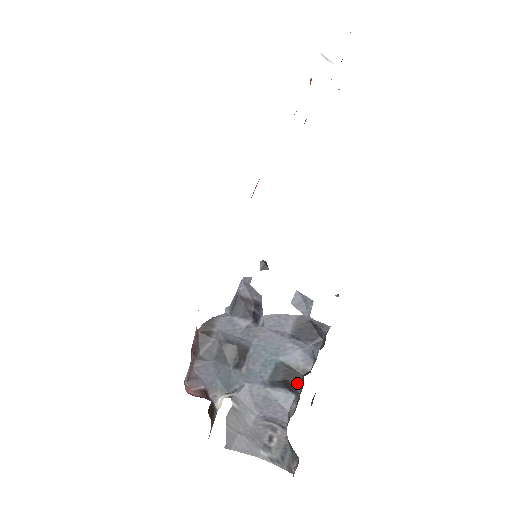
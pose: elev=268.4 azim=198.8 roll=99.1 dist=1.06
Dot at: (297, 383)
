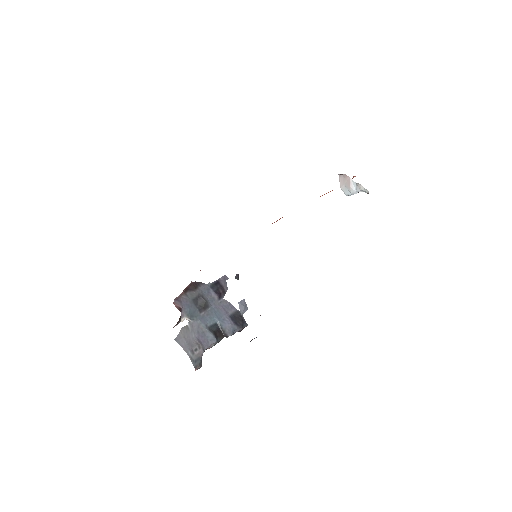
Dot at: (220, 337)
